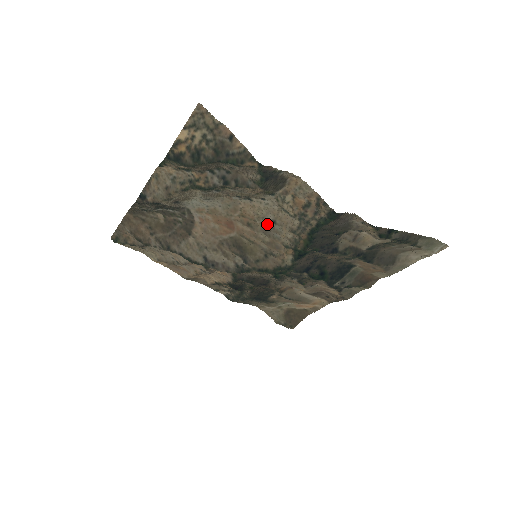
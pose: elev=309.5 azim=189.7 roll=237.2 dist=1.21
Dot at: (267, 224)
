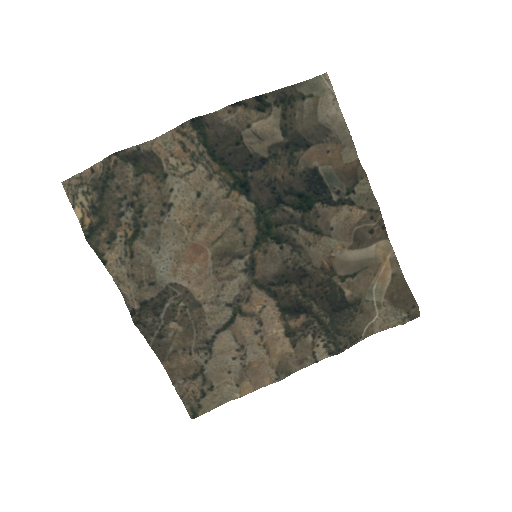
Dot at: (201, 204)
